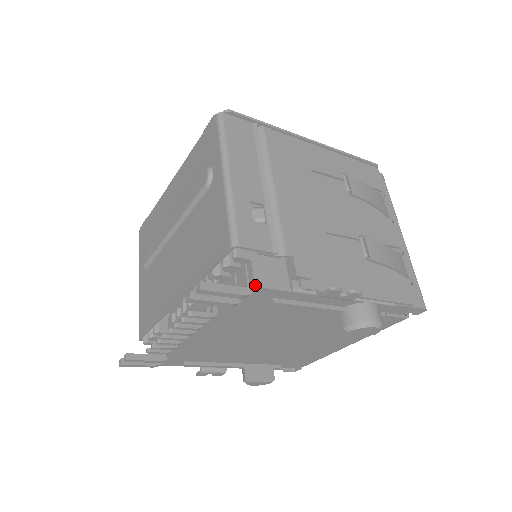
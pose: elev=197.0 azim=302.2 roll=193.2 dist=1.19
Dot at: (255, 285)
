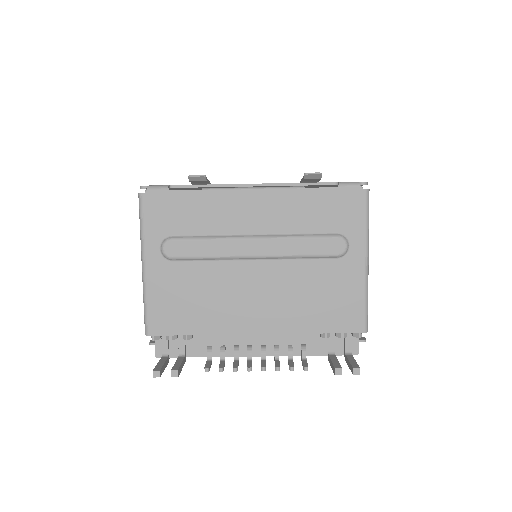
Dot at: occluded
